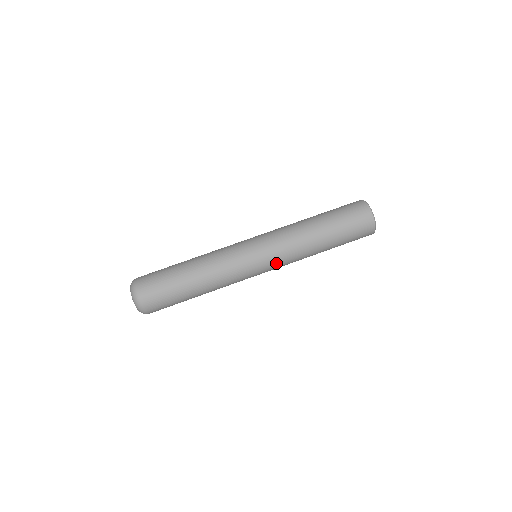
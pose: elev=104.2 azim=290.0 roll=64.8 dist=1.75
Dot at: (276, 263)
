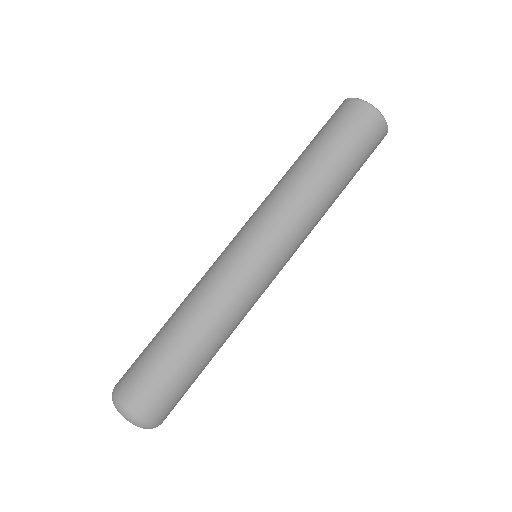
Dot at: (272, 233)
